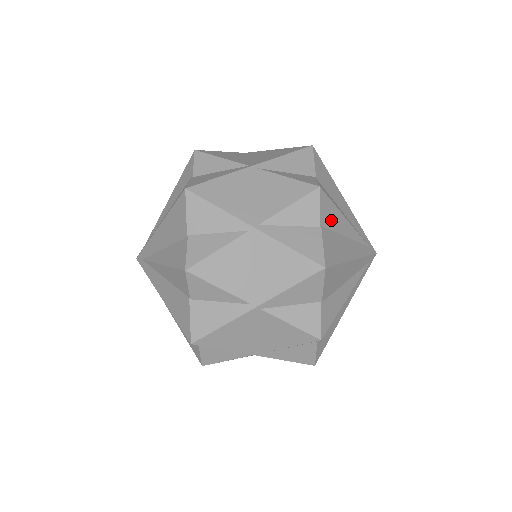
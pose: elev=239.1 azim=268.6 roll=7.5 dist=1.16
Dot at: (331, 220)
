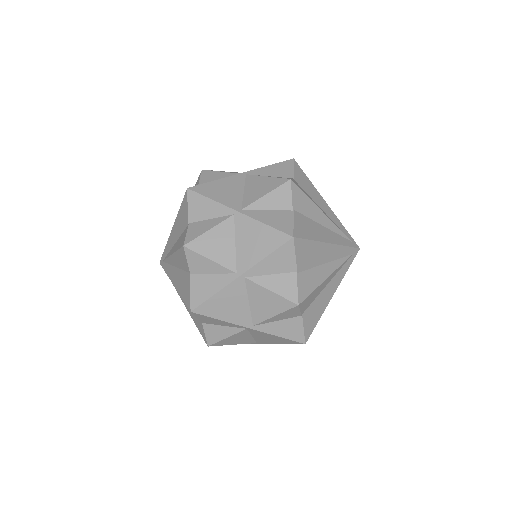
Dot at: (304, 208)
